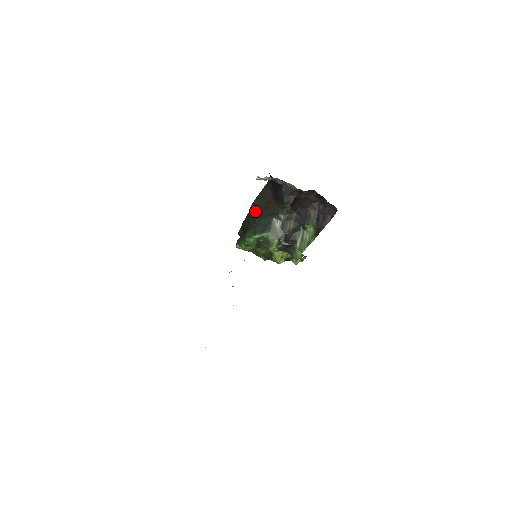
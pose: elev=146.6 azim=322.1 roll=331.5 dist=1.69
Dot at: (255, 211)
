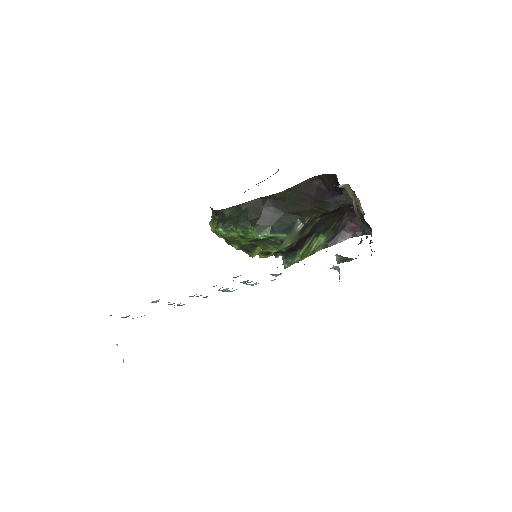
Dot at: (277, 202)
